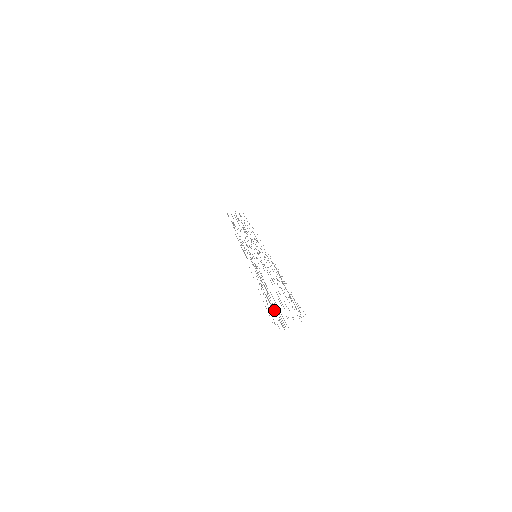
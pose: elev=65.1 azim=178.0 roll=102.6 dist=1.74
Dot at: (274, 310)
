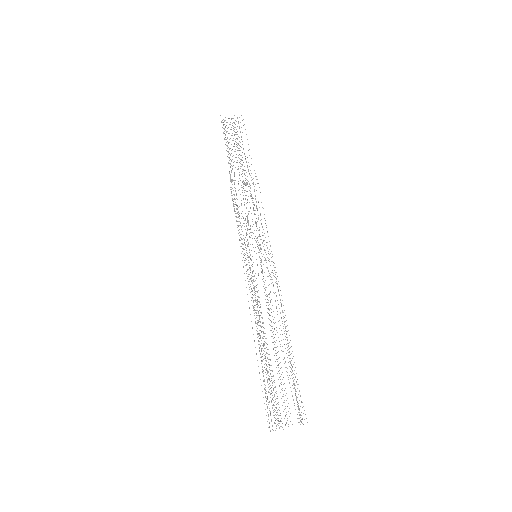
Dot at: occluded
